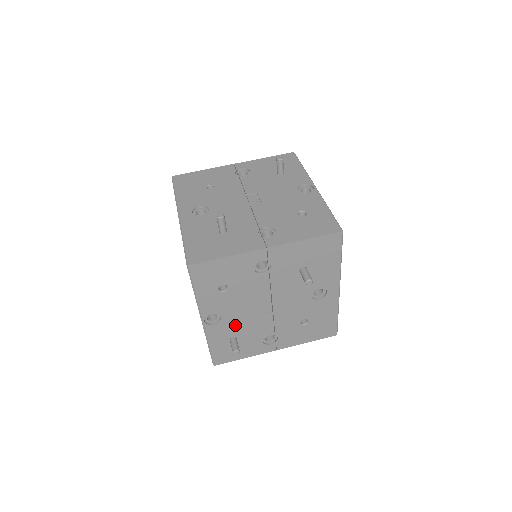
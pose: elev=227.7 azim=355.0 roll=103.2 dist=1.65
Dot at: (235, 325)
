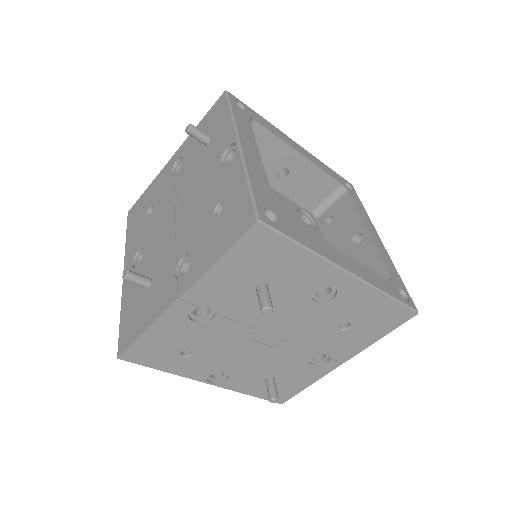
Dot at: (253, 370)
